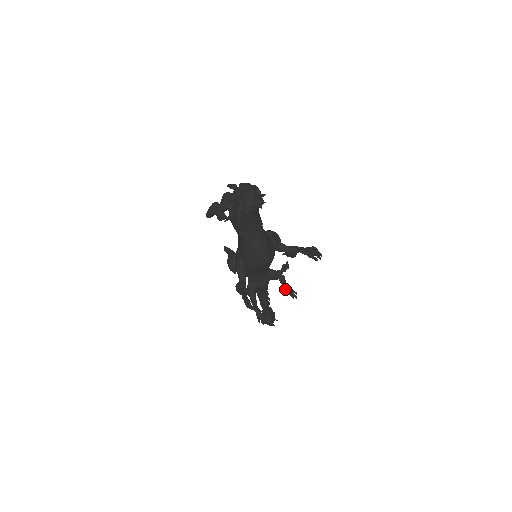
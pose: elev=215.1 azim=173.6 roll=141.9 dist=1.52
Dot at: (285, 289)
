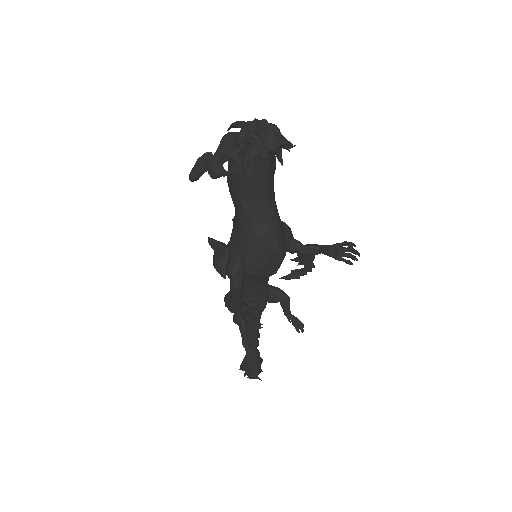
Dot at: (287, 317)
